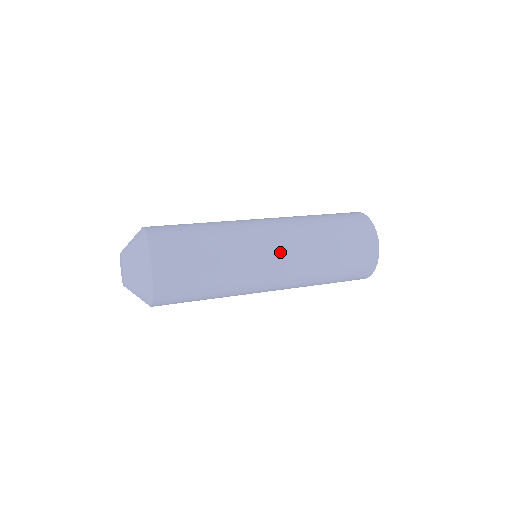
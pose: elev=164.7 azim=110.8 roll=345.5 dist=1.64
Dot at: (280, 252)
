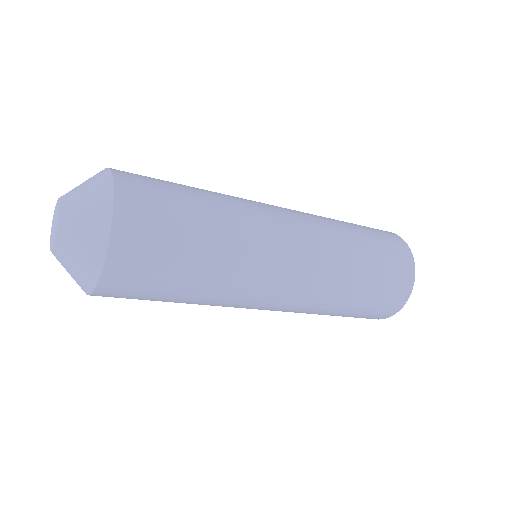
Dot at: occluded
